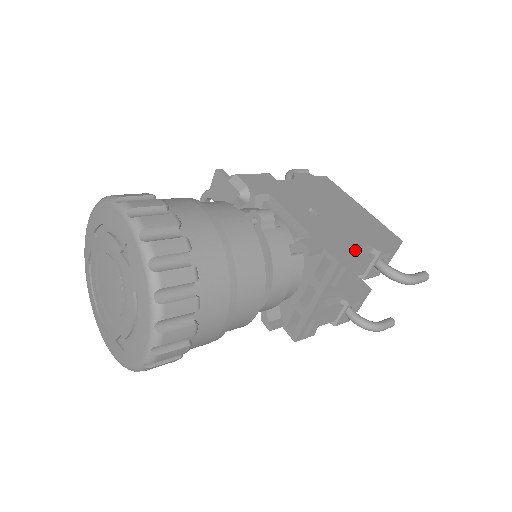
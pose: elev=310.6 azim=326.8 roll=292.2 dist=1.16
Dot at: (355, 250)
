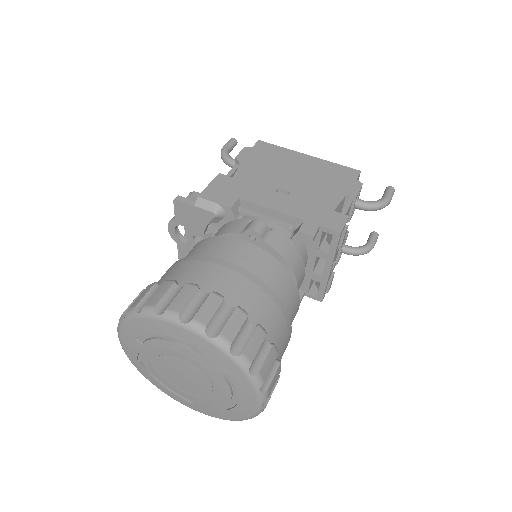
Dot at: (337, 208)
